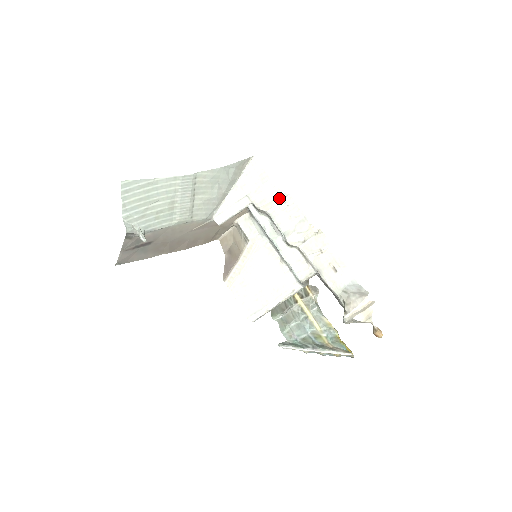
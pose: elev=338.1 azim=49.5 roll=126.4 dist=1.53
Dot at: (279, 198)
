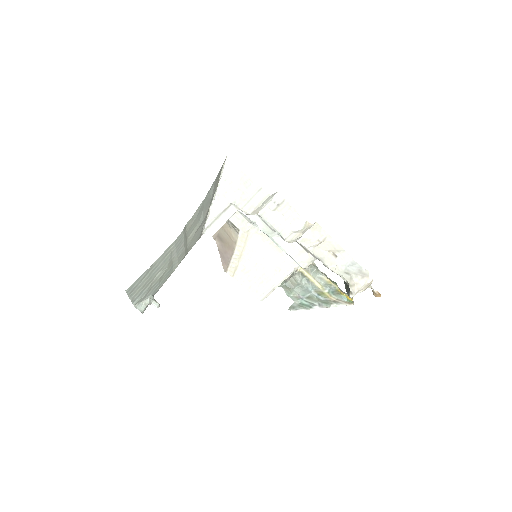
Dot at: (267, 200)
